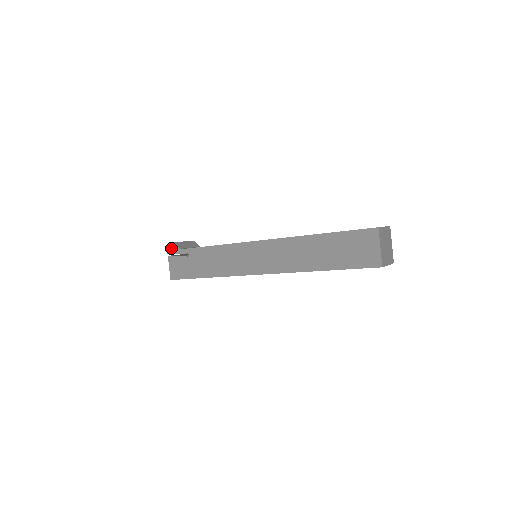
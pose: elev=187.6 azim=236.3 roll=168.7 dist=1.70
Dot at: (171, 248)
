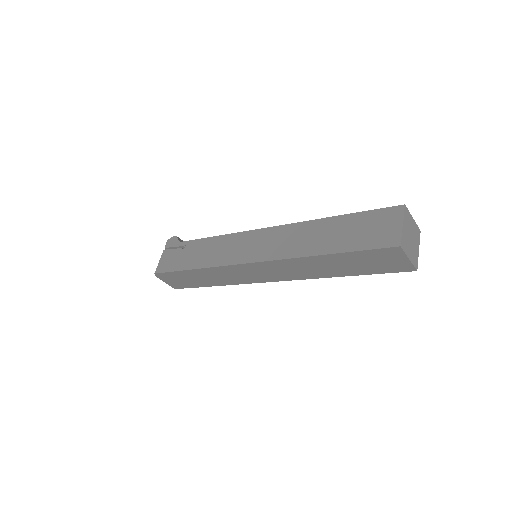
Dot at: (171, 241)
